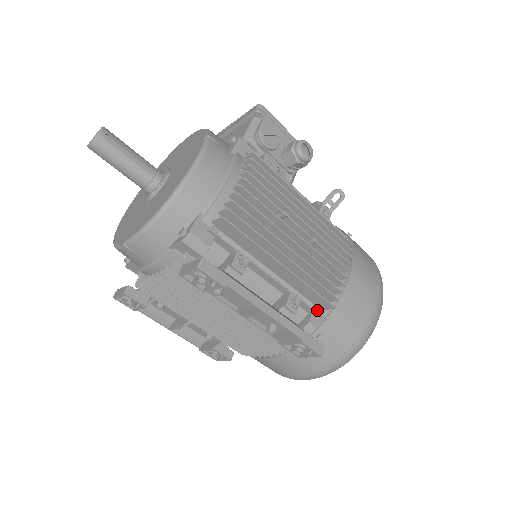
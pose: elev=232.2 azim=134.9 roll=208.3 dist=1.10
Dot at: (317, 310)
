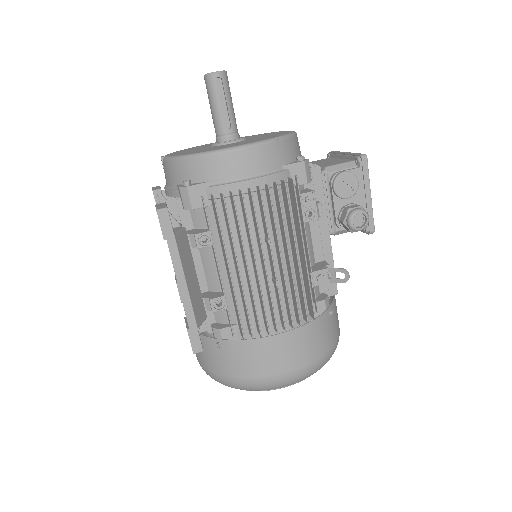
Dot at: (236, 329)
